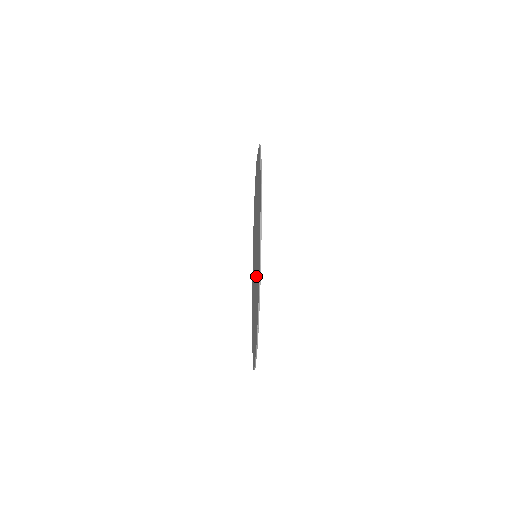
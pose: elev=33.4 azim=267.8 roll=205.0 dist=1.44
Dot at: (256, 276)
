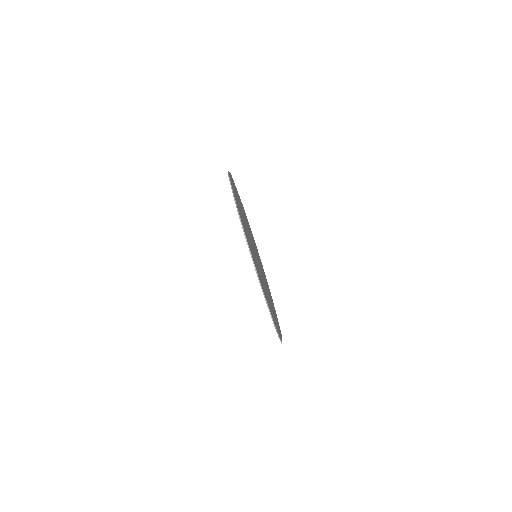
Dot at: occluded
